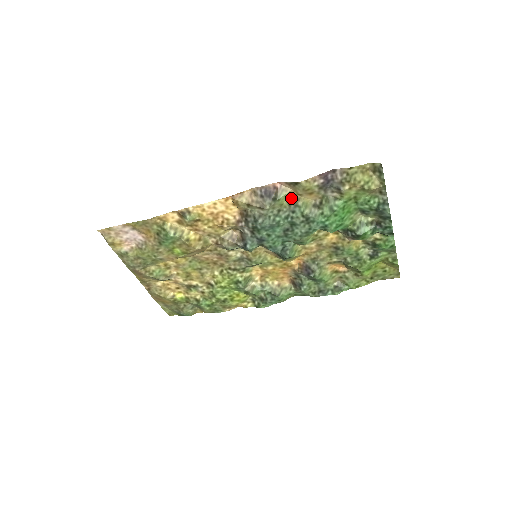
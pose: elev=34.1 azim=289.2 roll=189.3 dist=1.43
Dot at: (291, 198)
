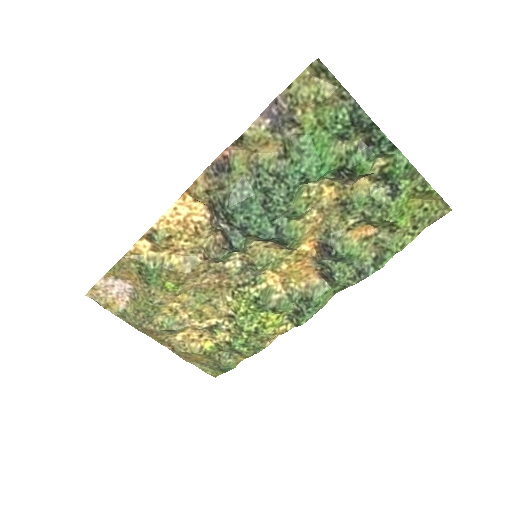
Dot at: (248, 161)
